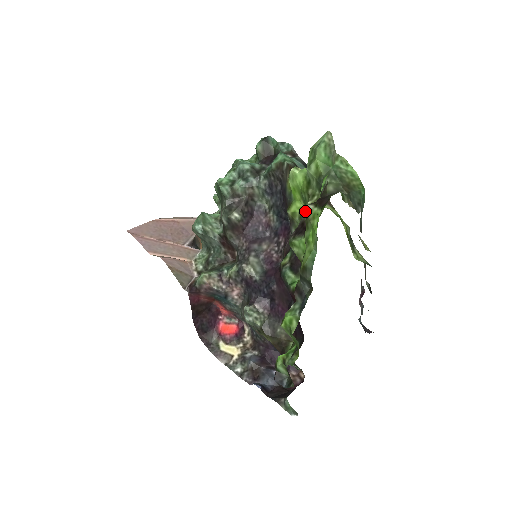
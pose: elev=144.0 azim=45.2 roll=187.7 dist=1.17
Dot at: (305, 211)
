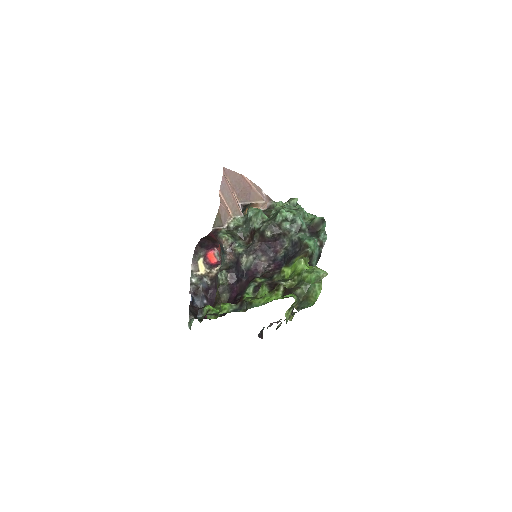
Dot at: (278, 287)
